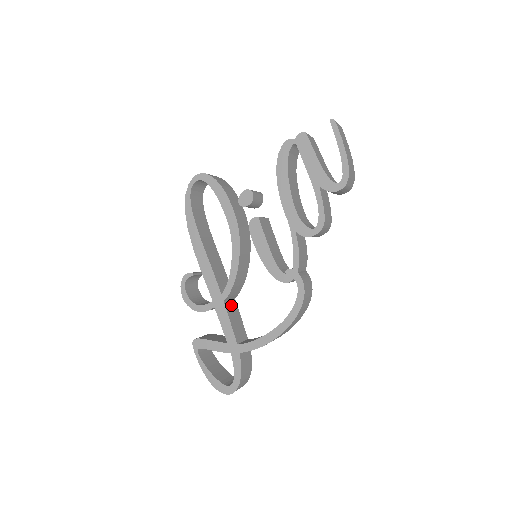
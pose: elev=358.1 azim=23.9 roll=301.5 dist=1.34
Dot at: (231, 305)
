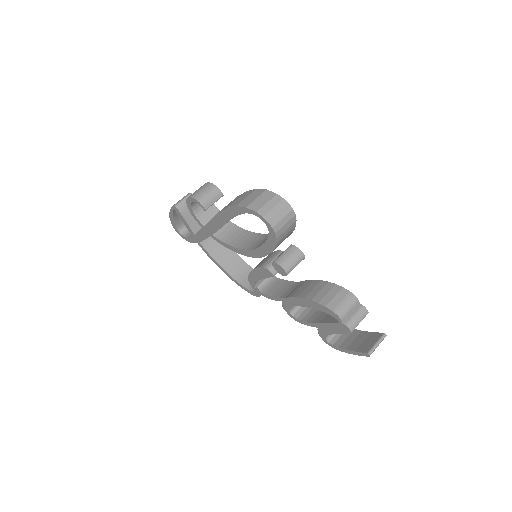
Dot at: occluded
